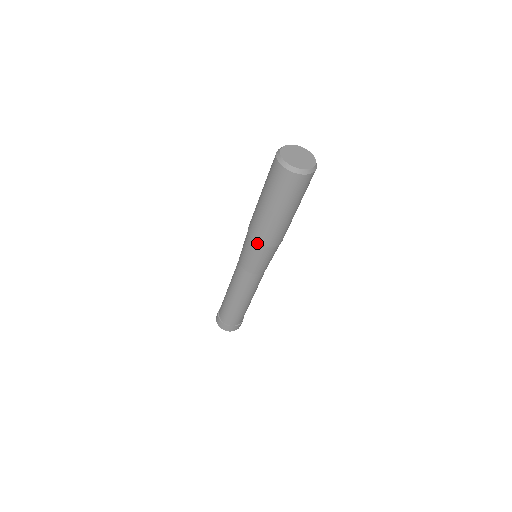
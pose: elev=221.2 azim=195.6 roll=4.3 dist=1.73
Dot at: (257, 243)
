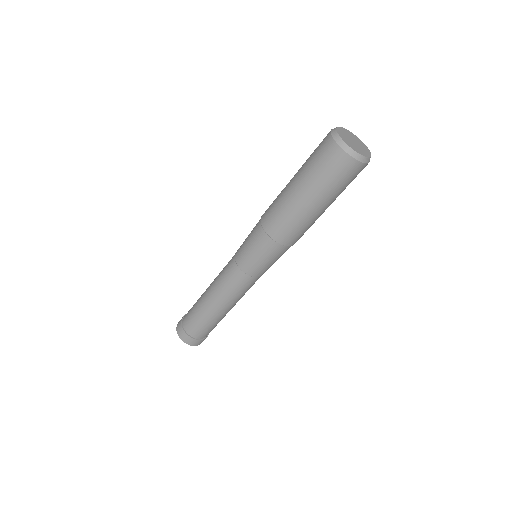
Dot at: (262, 223)
